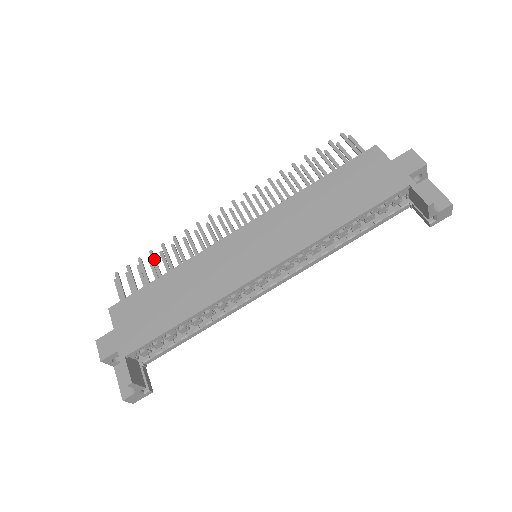
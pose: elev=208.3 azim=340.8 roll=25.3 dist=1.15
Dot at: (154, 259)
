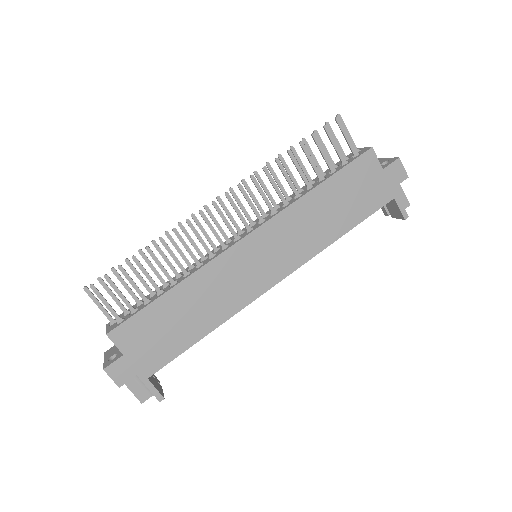
Dot at: (142, 267)
